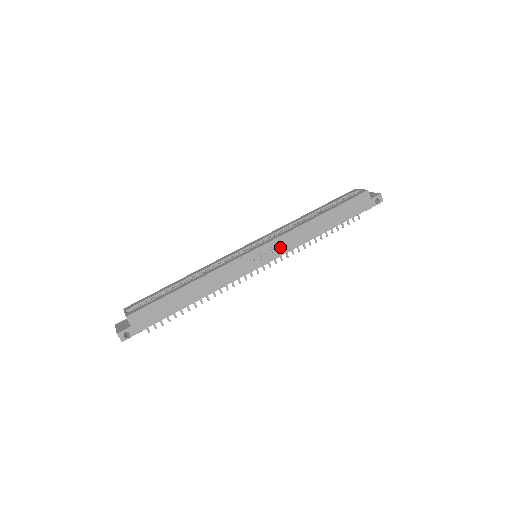
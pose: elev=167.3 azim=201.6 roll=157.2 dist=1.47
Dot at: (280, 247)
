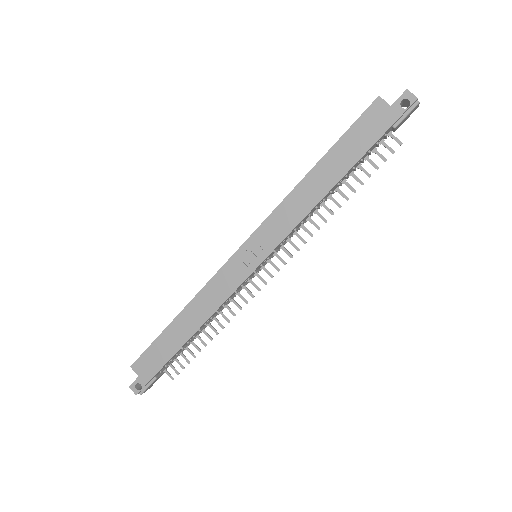
Dot at: (272, 234)
